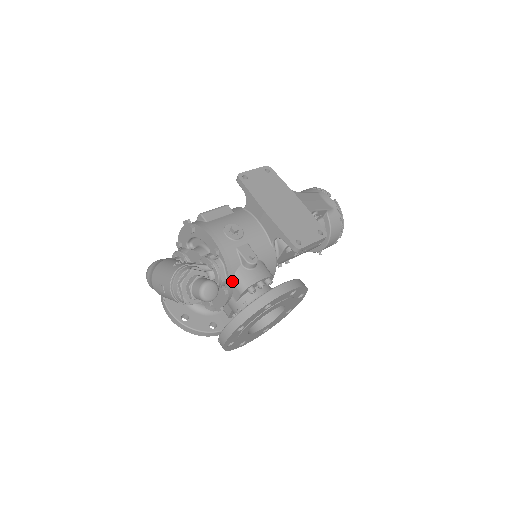
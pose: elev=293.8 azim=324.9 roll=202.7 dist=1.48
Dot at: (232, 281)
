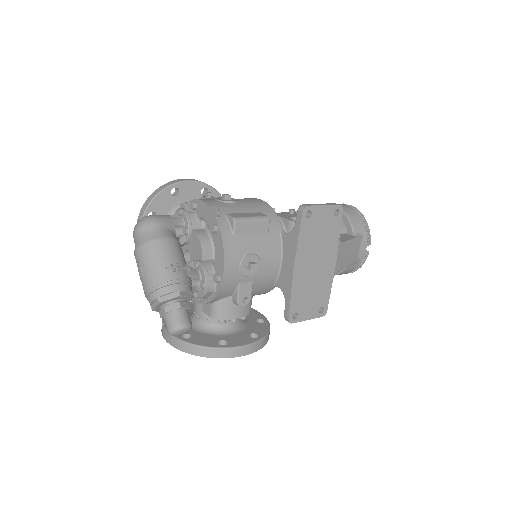
Dot at: (211, 302)
